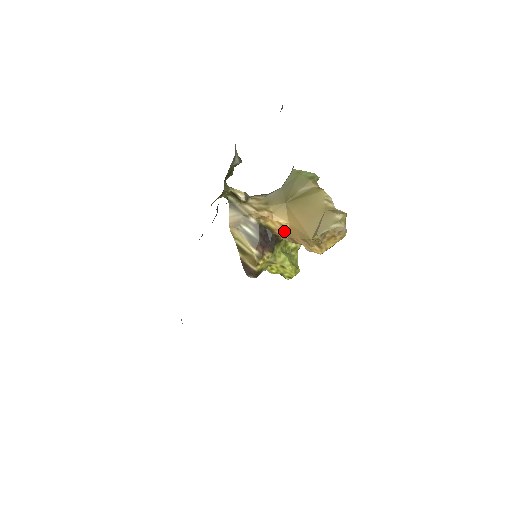
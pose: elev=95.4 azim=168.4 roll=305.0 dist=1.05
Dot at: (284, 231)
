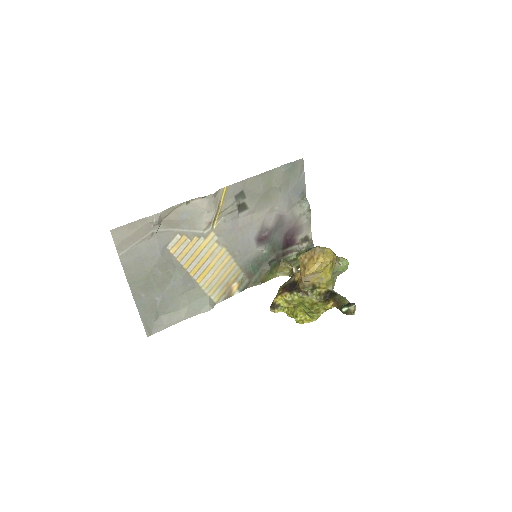
Dot at: occluded
